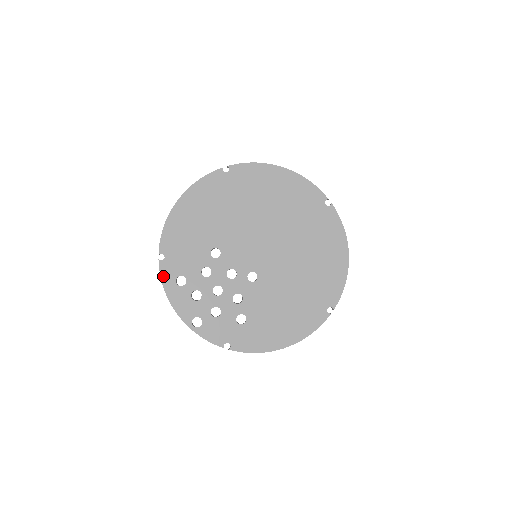
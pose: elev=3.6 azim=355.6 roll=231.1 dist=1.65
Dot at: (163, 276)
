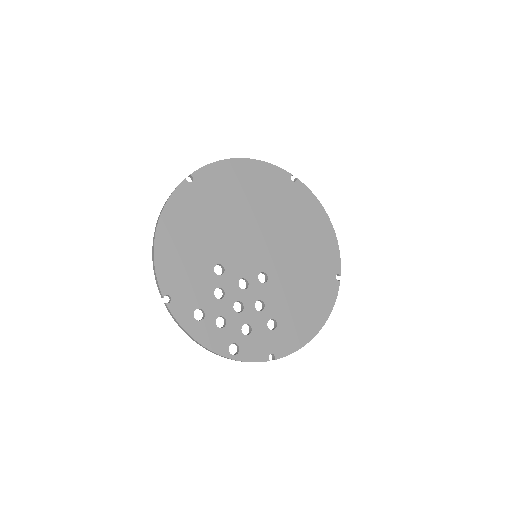
Dot at: (179, 319)
